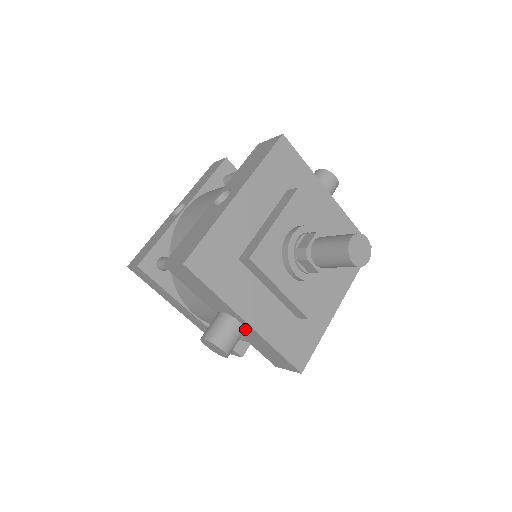
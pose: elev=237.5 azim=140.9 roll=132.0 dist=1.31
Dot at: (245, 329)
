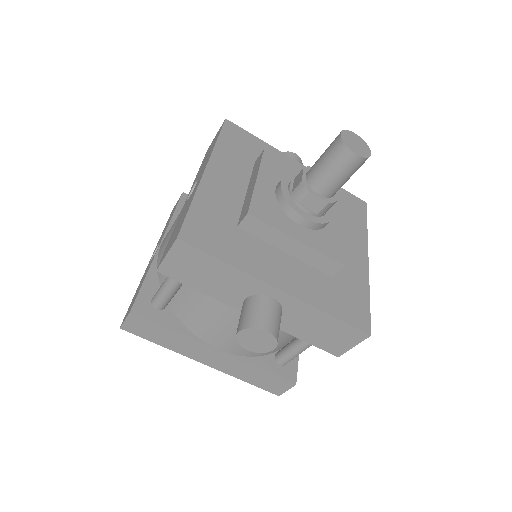
Dot at: (281, 307)
